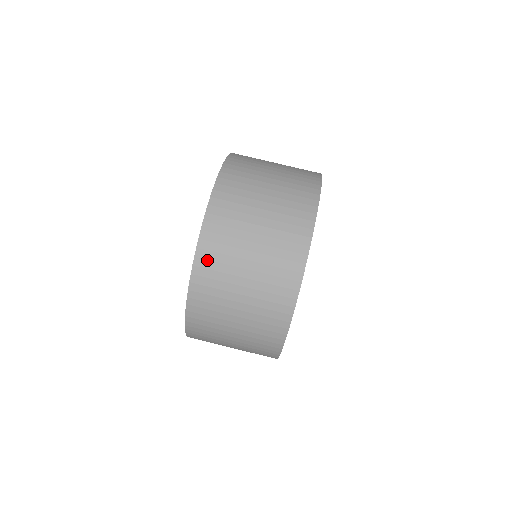
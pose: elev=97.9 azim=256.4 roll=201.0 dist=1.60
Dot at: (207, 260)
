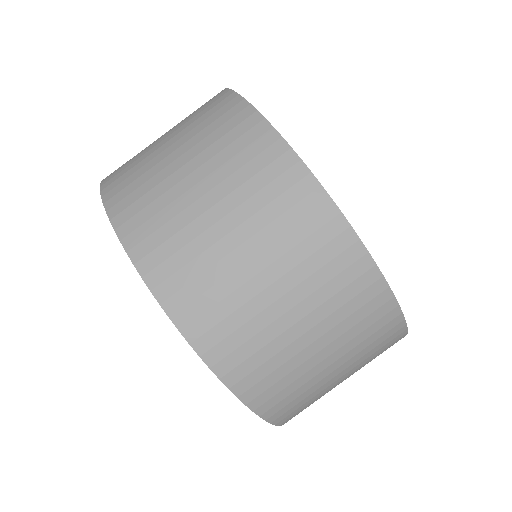
Dot at: (263, 393)
